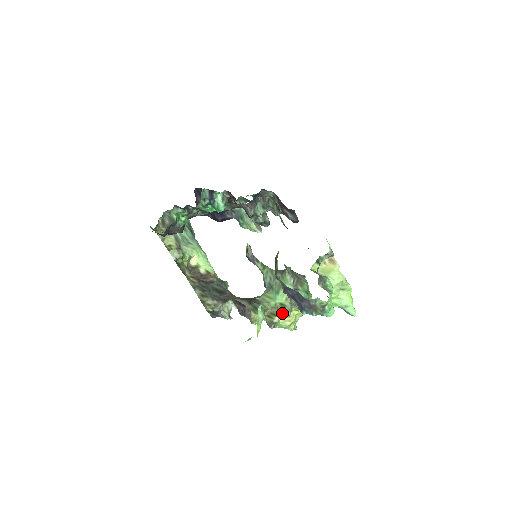
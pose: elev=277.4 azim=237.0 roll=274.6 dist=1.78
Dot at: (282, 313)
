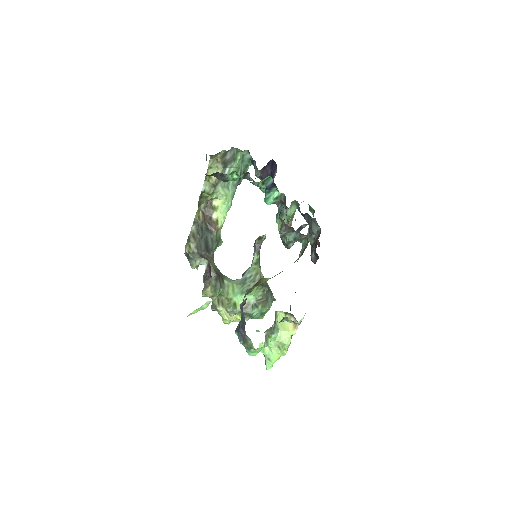
Dot at: (228, 310)
